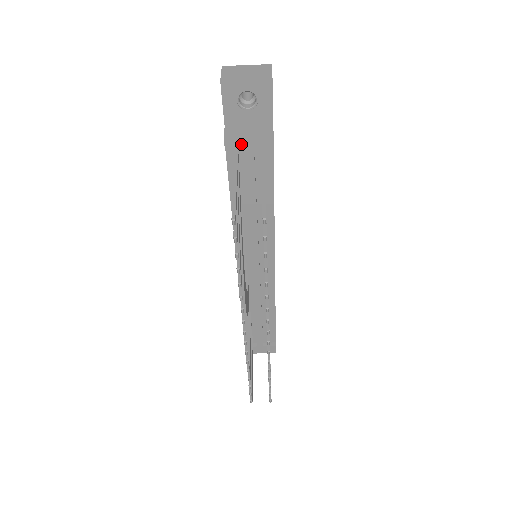
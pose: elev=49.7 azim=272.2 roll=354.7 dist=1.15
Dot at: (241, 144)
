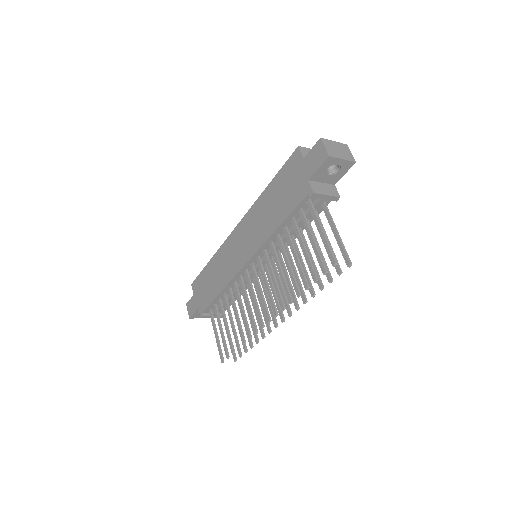
Dot at: (320, 198)
